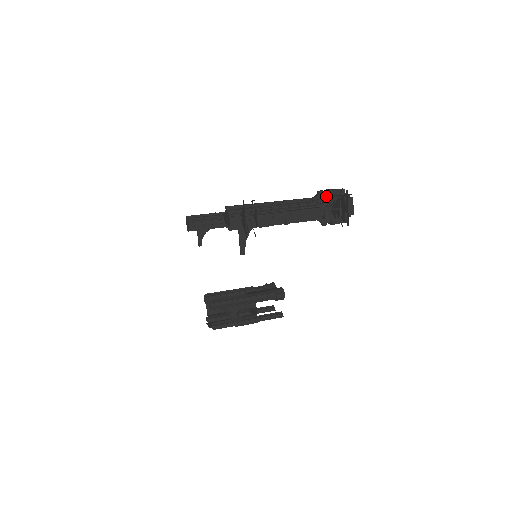
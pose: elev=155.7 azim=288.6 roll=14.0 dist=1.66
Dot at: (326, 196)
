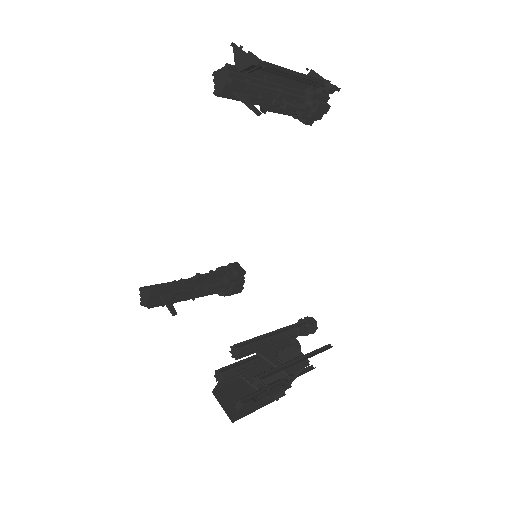
Dot at: occluded
